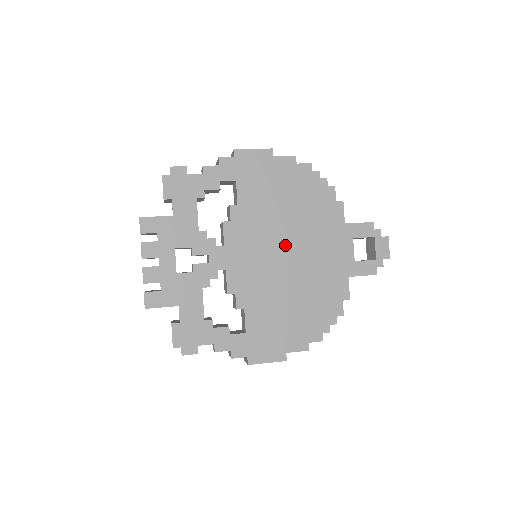
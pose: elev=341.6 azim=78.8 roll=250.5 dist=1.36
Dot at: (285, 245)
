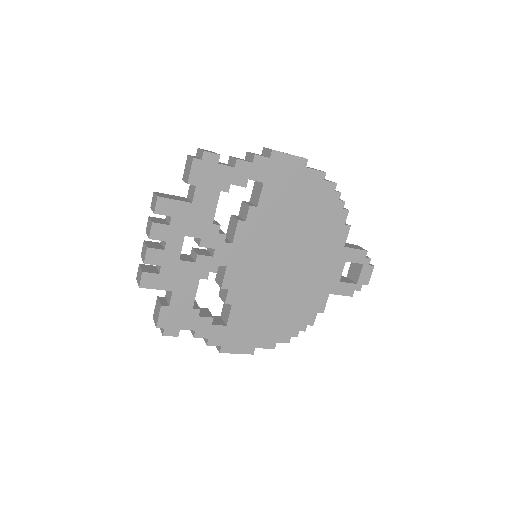
Dot at: (287, 255)
